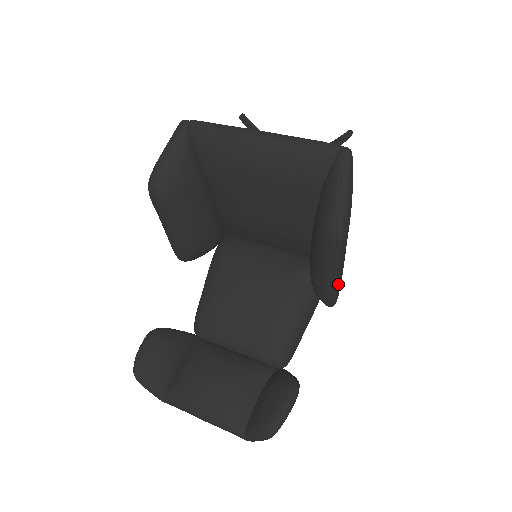
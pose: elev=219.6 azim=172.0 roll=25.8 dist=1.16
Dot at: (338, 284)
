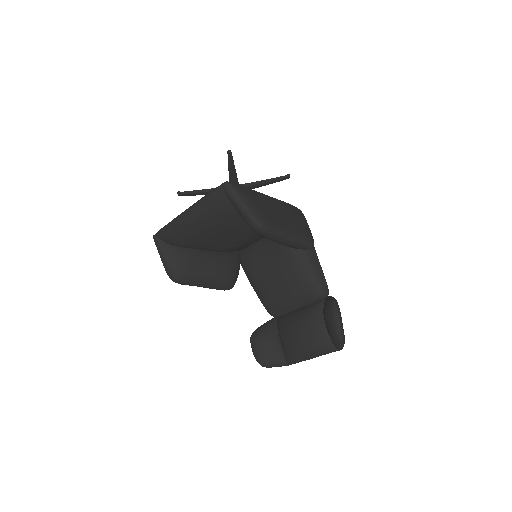
Dot at: (298, 239)
